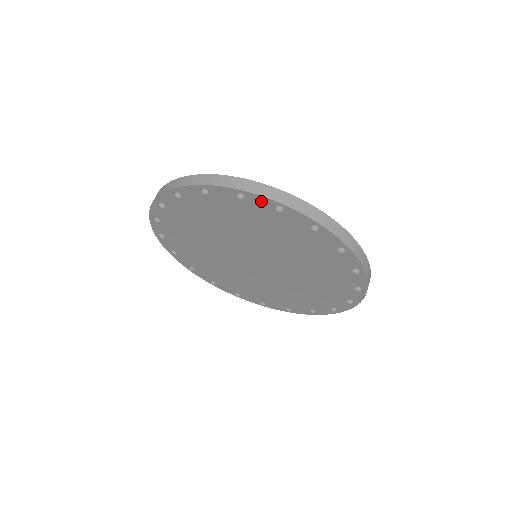
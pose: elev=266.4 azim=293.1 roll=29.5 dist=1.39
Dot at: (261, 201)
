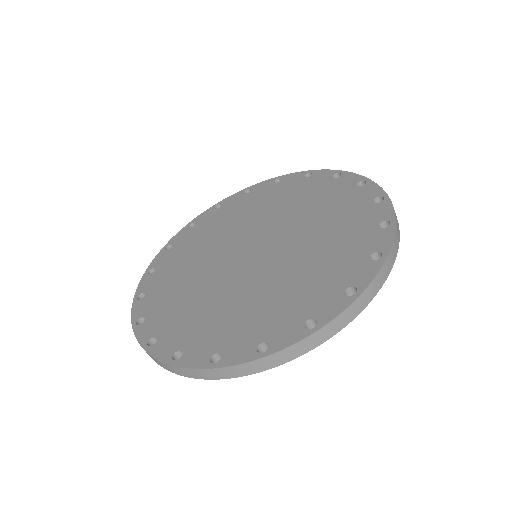
Dot at: occluded
